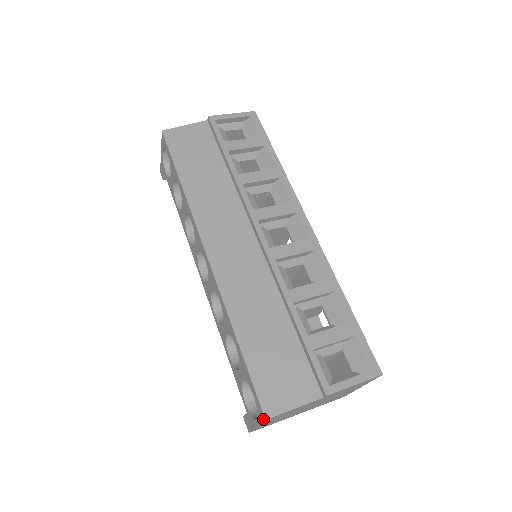
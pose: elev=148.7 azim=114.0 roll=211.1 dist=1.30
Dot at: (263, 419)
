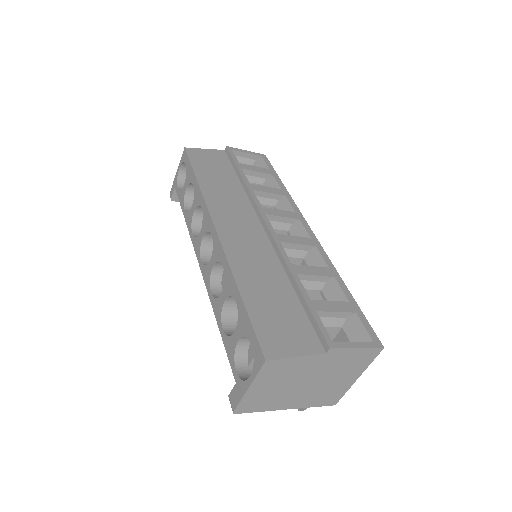
Dot at: (262, 363)
